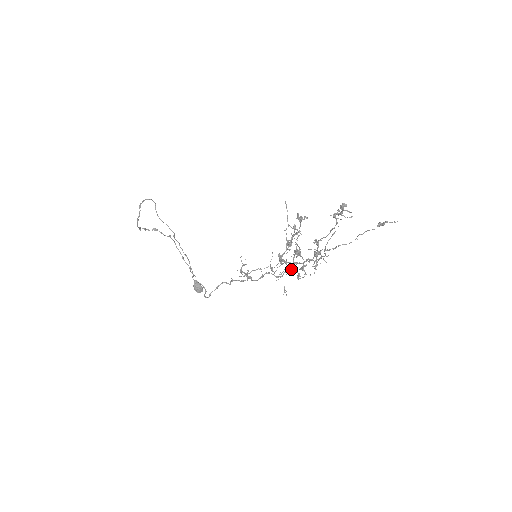
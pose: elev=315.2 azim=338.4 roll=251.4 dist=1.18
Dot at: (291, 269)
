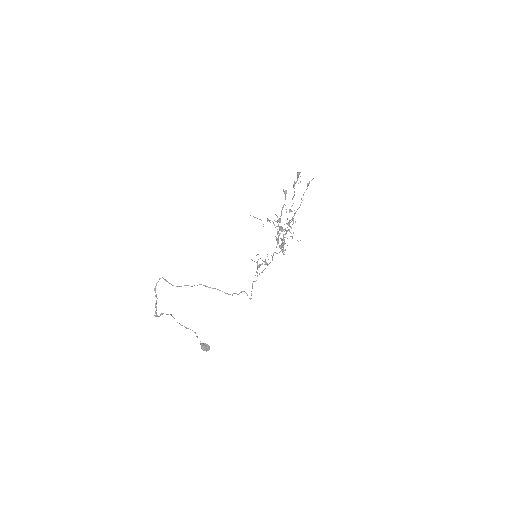
Dot at: (280, 246)
